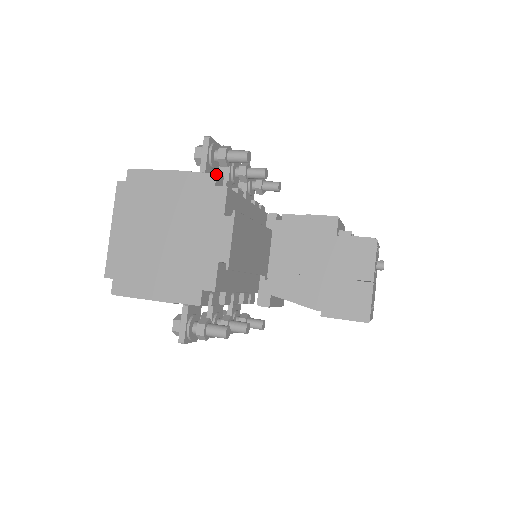
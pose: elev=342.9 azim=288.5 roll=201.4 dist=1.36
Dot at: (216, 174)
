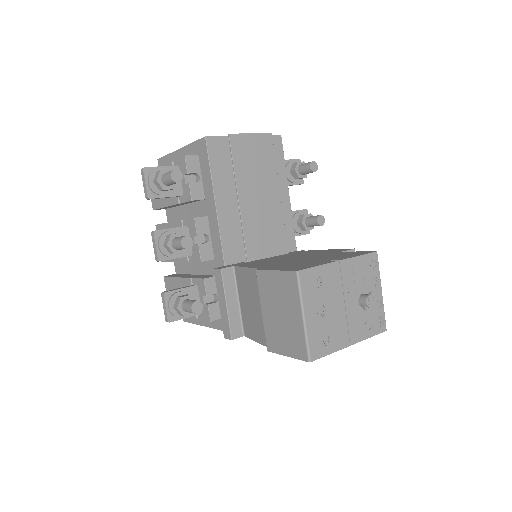
Dot at: occluded
